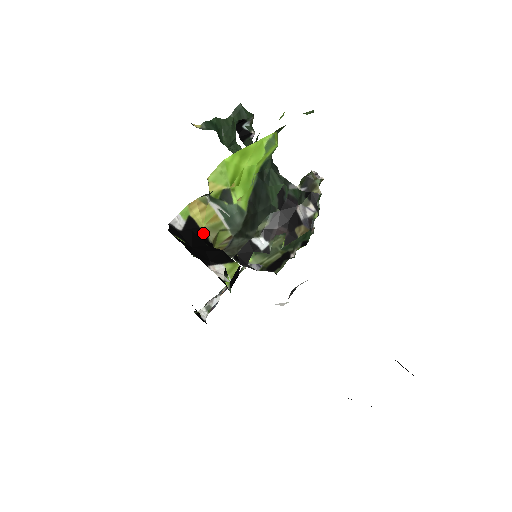
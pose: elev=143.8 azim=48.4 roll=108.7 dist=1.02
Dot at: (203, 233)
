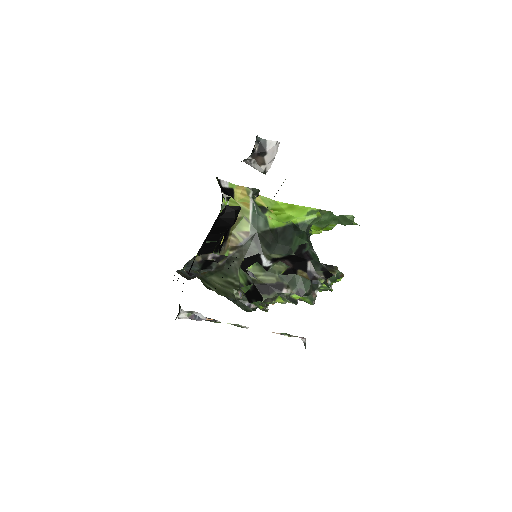
Dot at: occluded
